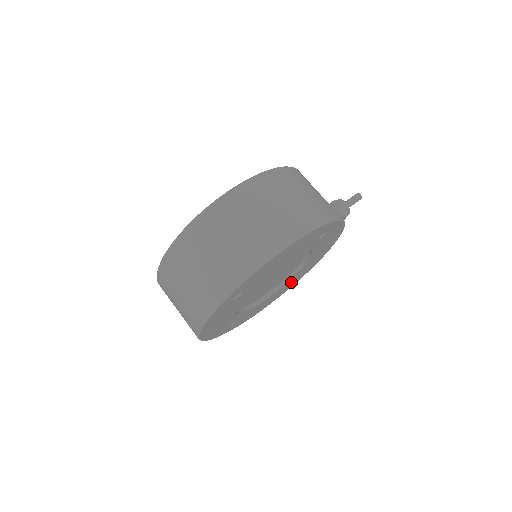
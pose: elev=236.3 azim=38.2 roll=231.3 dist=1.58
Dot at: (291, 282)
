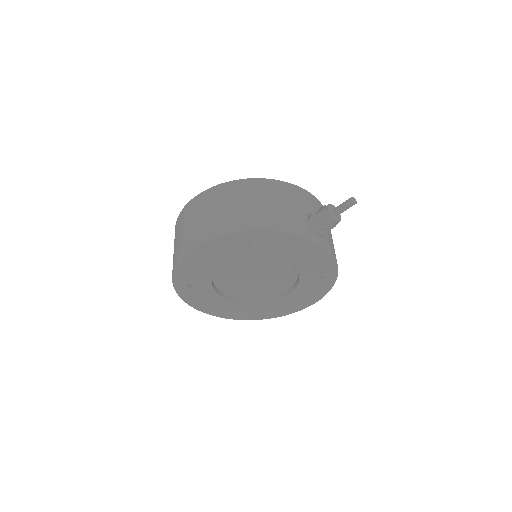
Dot at: (312, 285)
